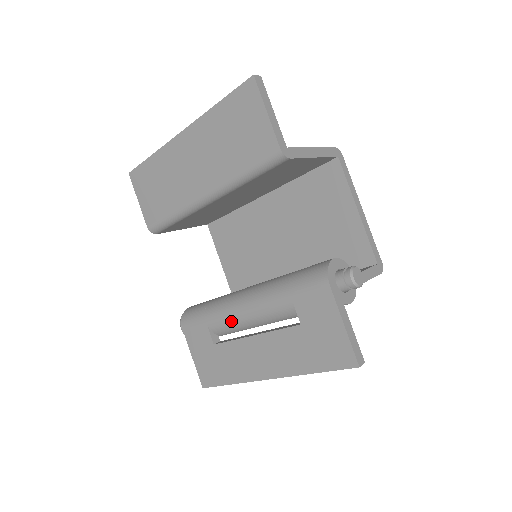
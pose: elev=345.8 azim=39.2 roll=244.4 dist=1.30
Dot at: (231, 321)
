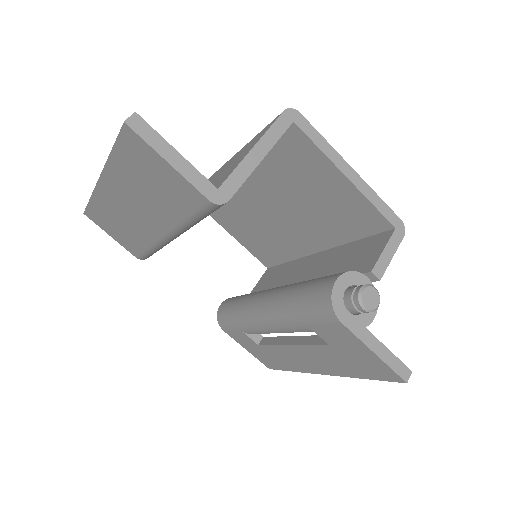
Dot at: (262, 332)
